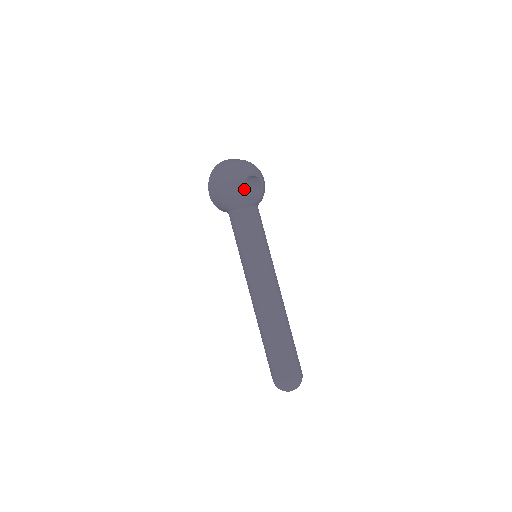
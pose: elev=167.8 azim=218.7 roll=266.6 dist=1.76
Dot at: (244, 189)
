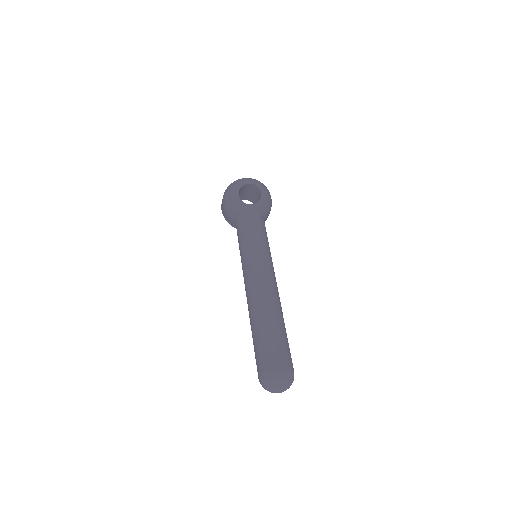
Dot at: occluded
